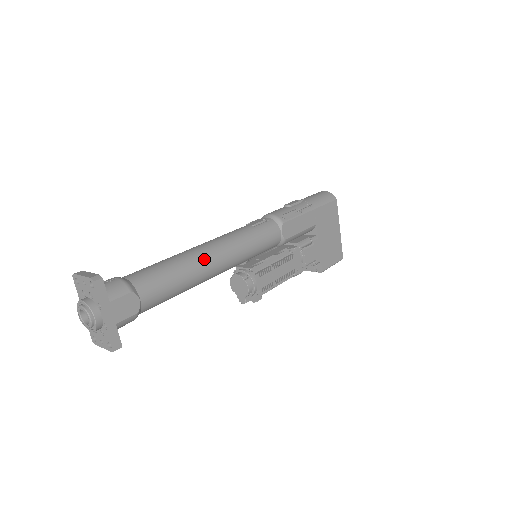
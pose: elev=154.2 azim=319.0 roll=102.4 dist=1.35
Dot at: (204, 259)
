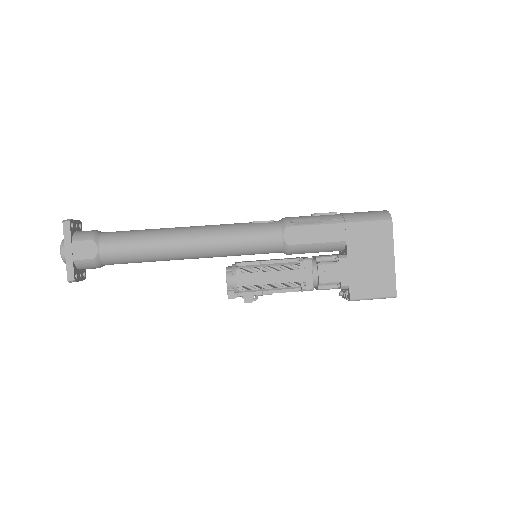
Dot at: (174, 235)
